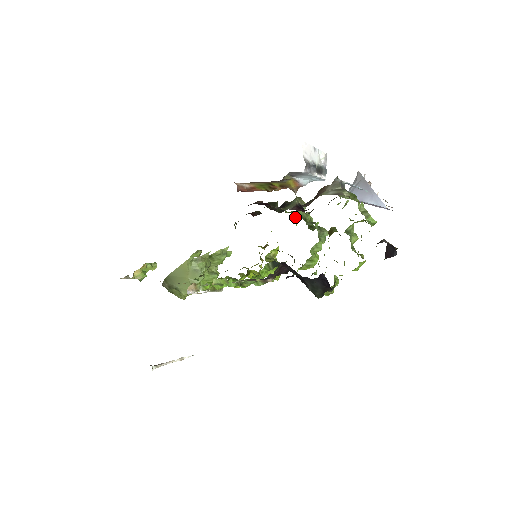
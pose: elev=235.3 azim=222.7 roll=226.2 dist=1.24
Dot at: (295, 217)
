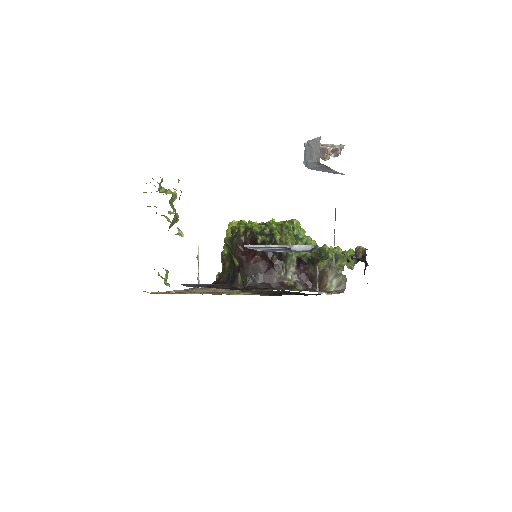
Dot at: occluded
